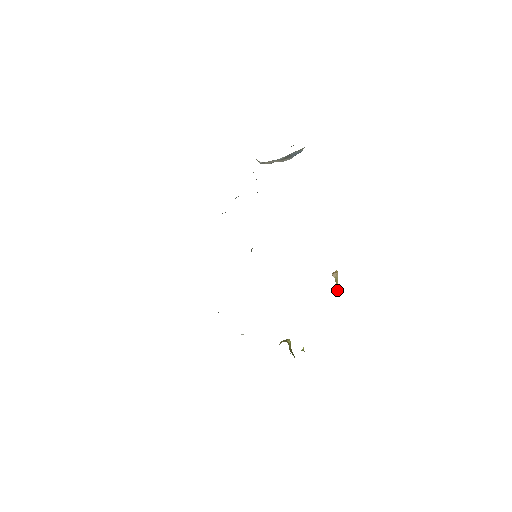
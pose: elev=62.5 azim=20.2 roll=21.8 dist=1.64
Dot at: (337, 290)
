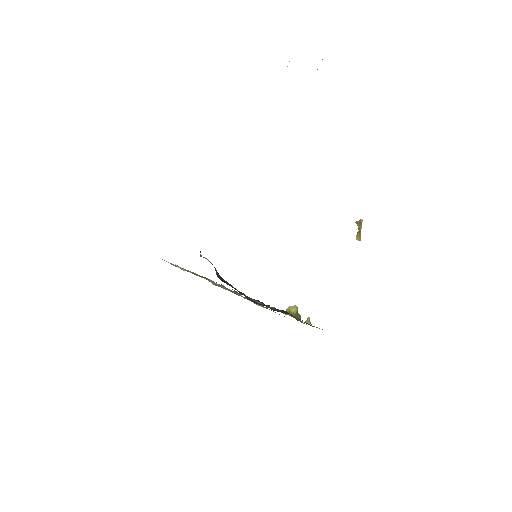
Dot at: (359, 239)
